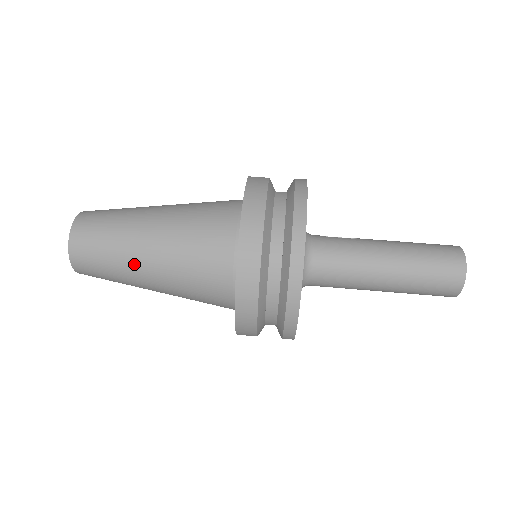
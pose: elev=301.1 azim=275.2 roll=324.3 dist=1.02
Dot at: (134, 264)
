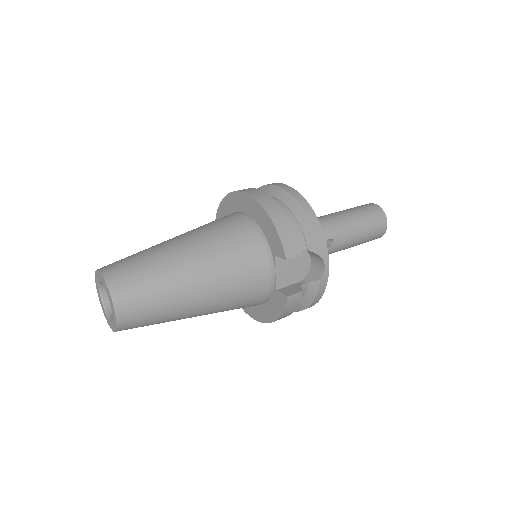
Dot at: (168, 251)
